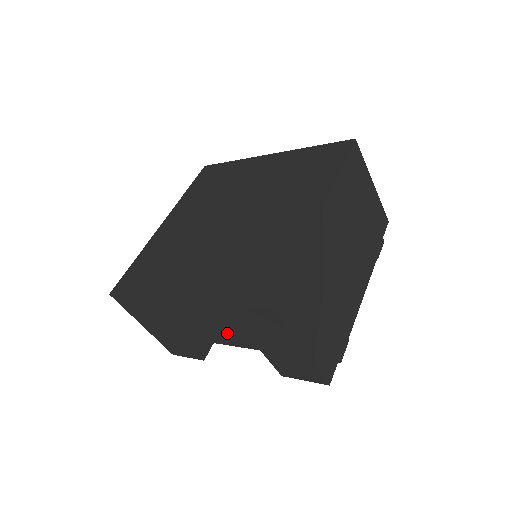
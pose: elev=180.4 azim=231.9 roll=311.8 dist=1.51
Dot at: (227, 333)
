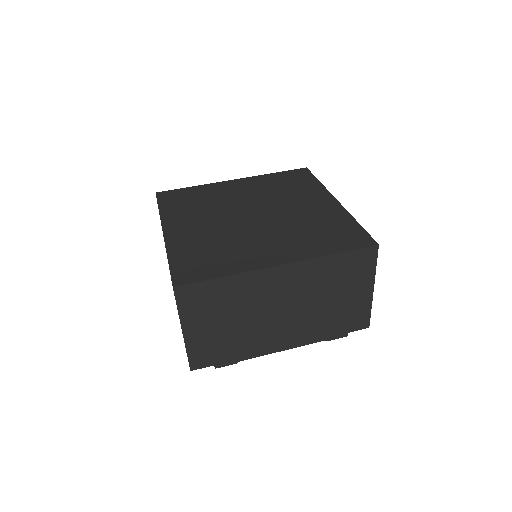
Dot at: occluded
